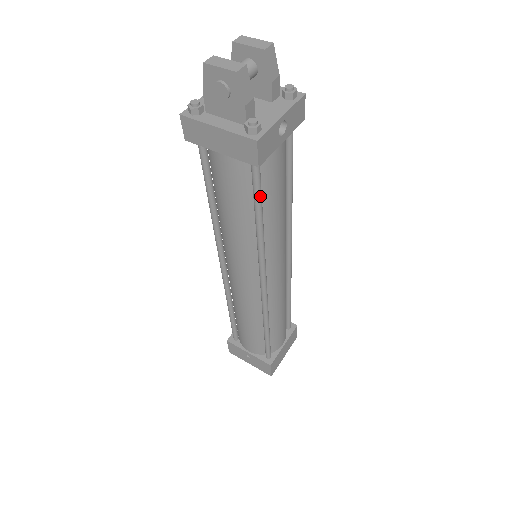
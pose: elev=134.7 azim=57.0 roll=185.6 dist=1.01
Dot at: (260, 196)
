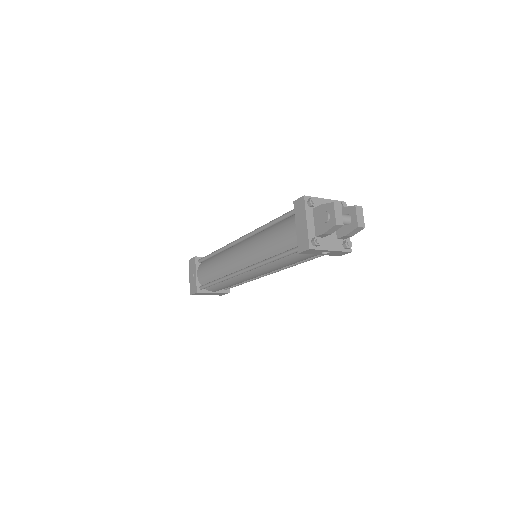
Dot at: occluded
